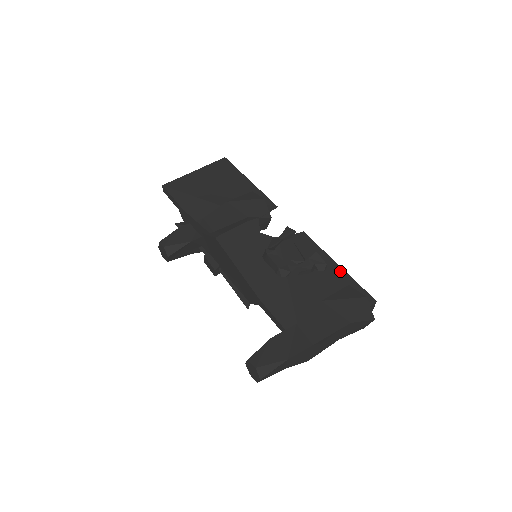
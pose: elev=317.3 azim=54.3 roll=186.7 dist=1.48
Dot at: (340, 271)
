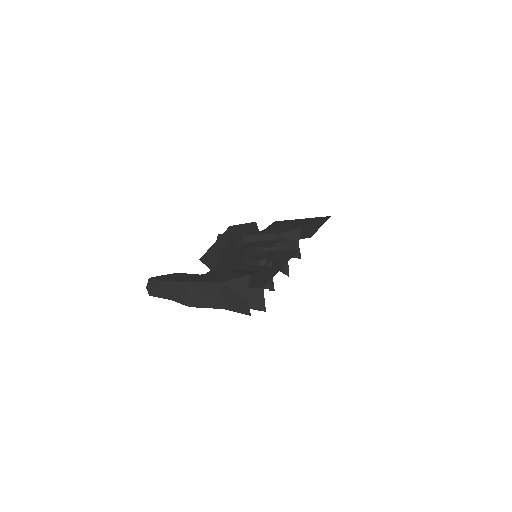
Dot at: (277, 270)
